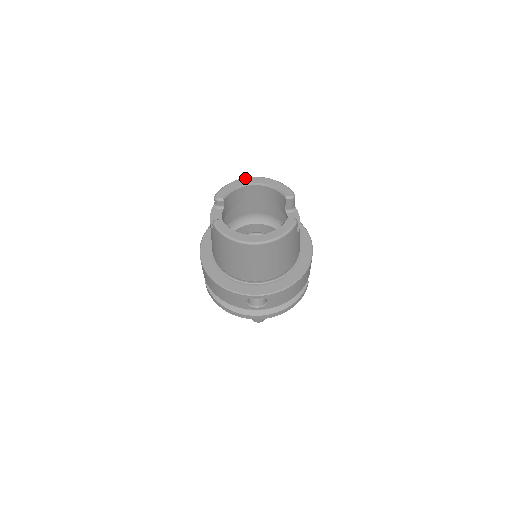
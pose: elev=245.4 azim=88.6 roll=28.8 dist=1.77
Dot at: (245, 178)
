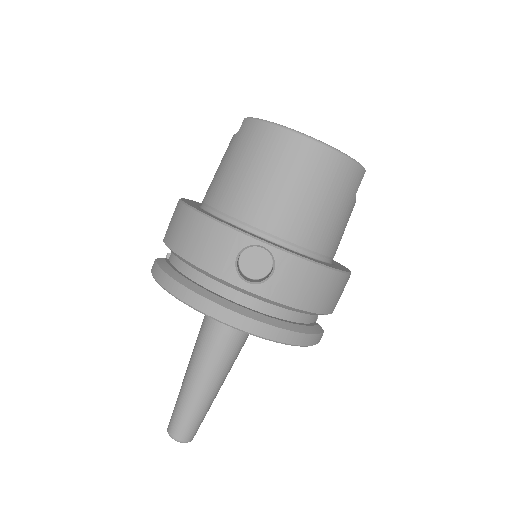
Dot at: occluded
